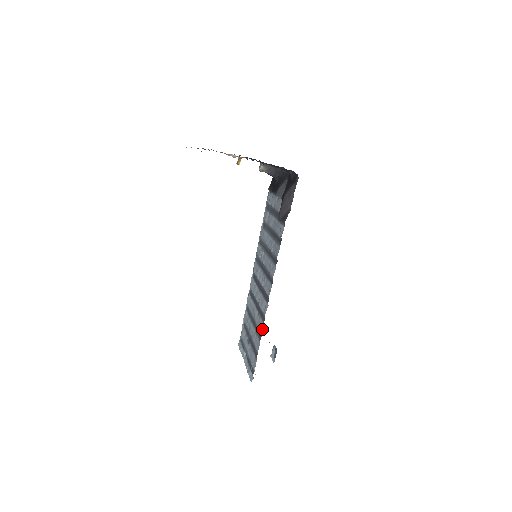
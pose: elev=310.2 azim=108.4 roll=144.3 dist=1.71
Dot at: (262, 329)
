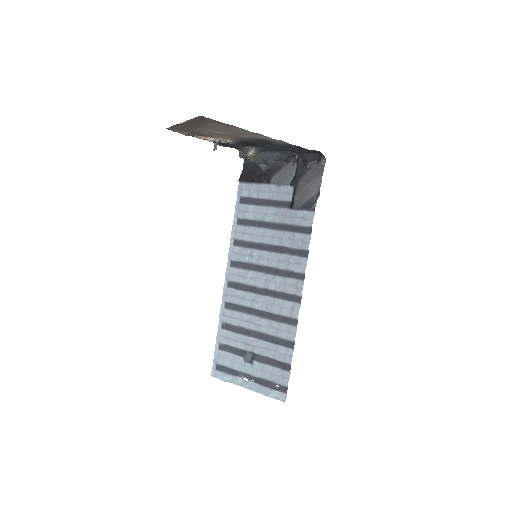
Dot at: (294, 334)
